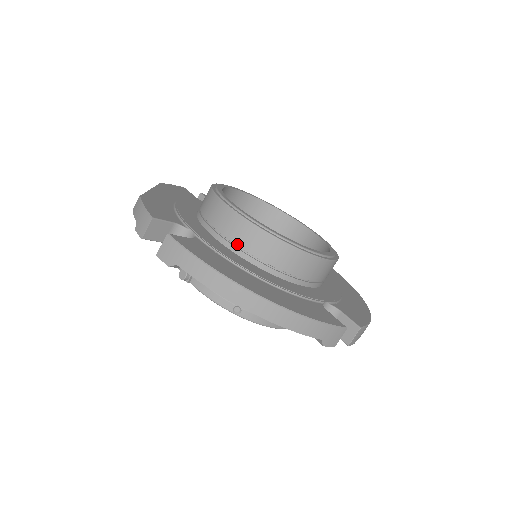
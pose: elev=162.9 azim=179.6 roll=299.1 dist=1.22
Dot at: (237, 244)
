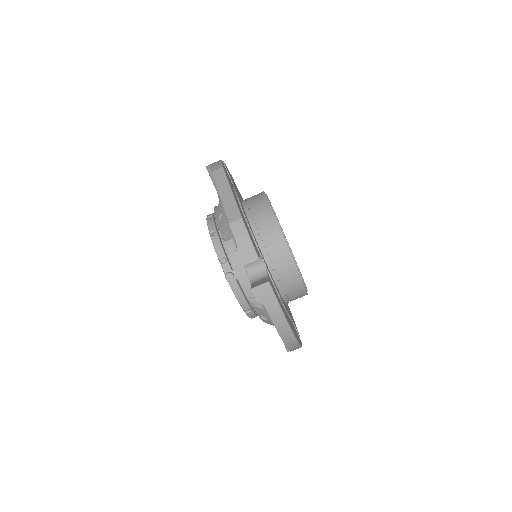
Dot at: (280, 279)
